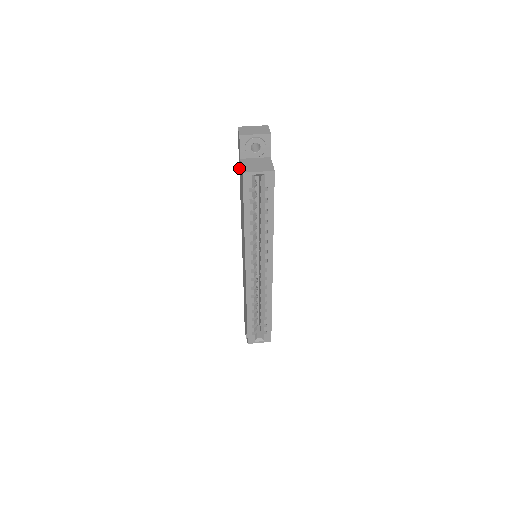
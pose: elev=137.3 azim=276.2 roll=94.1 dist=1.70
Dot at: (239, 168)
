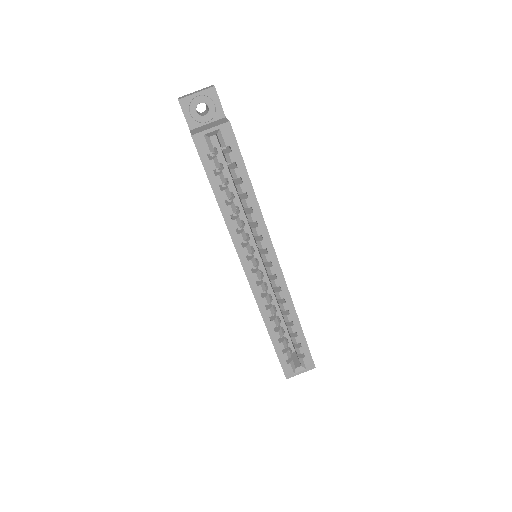
Dot at: occluded
